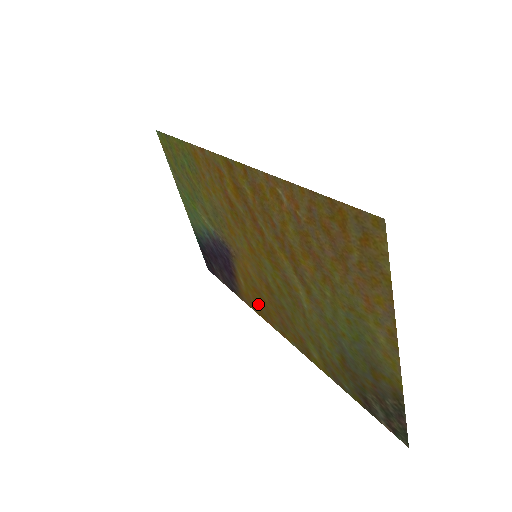
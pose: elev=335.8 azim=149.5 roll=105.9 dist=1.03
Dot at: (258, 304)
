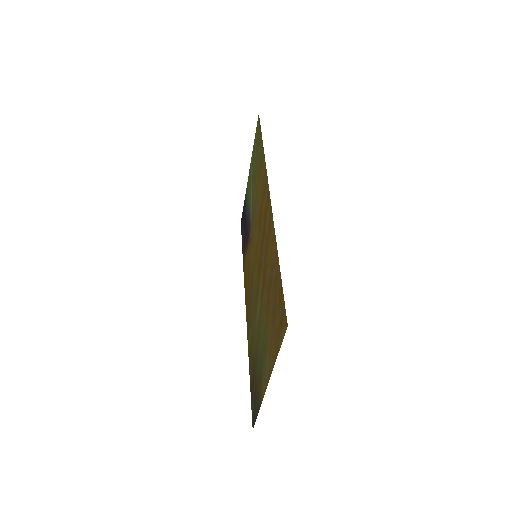
Dot at: (246, 278)
